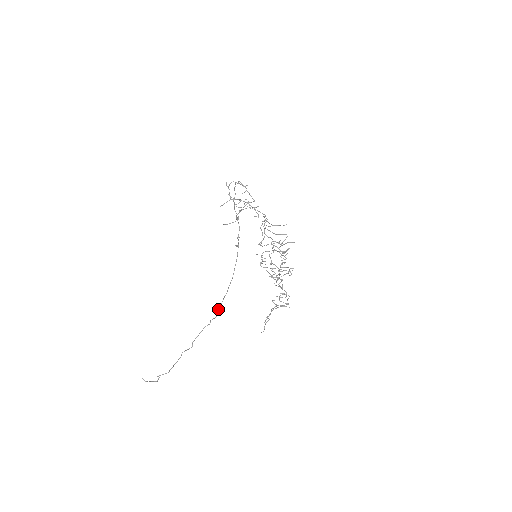
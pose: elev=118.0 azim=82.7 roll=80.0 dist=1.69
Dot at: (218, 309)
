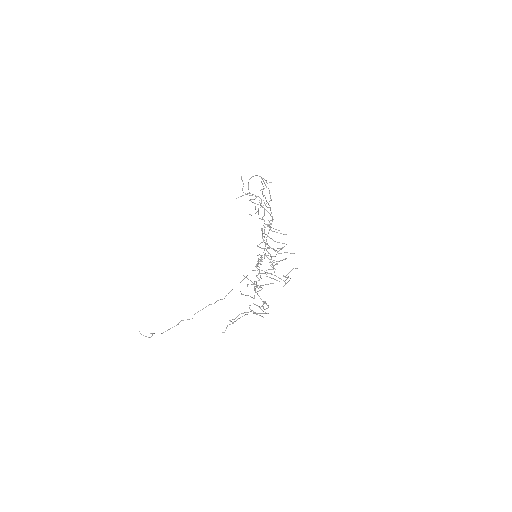
Dot at: occluded
